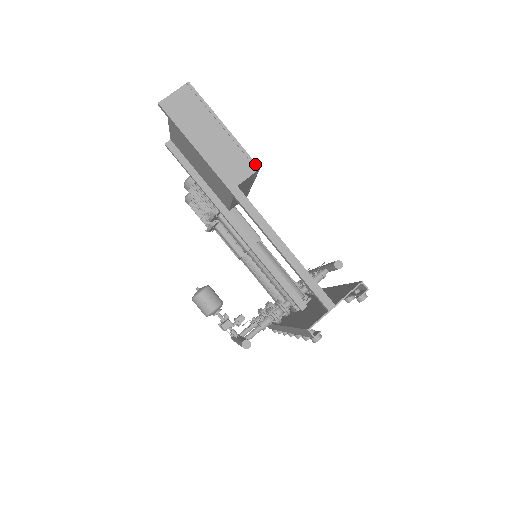
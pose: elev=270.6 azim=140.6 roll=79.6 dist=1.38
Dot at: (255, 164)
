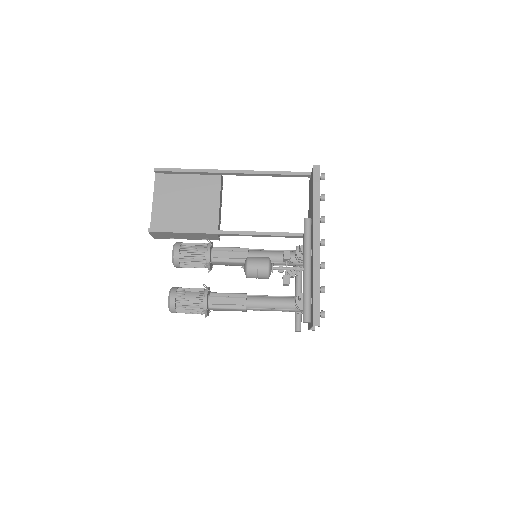
Dot at: occluded
